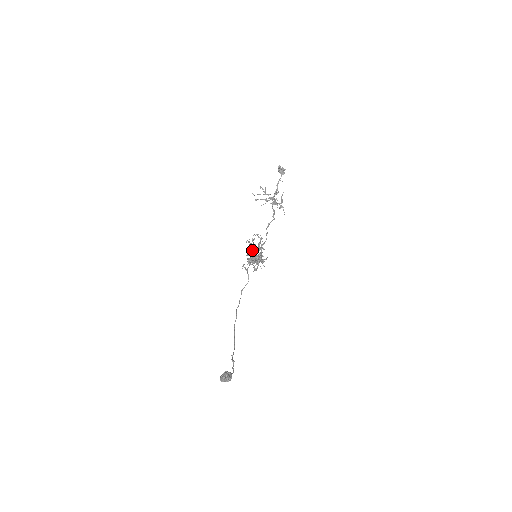
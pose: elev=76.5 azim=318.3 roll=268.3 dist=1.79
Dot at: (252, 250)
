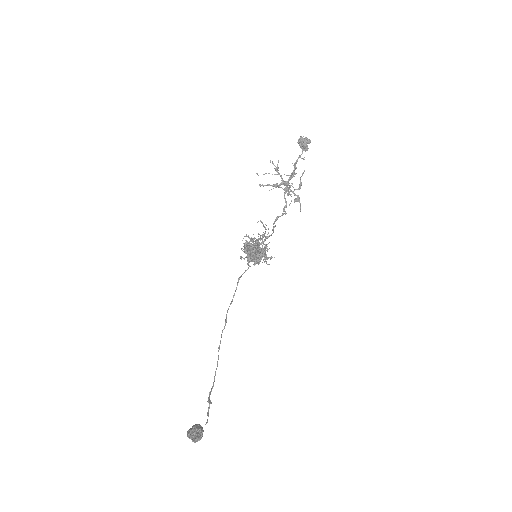
Dot at: (251, 247)
